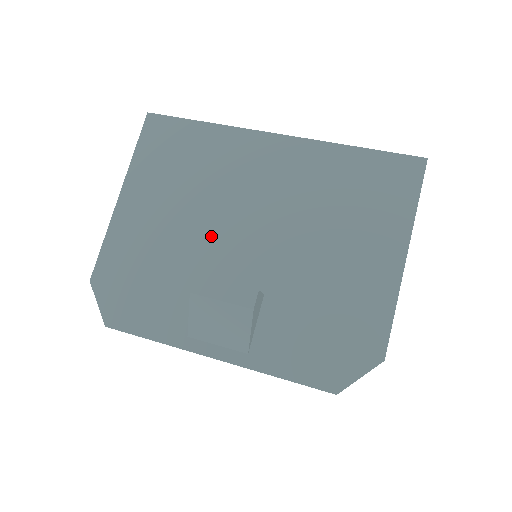
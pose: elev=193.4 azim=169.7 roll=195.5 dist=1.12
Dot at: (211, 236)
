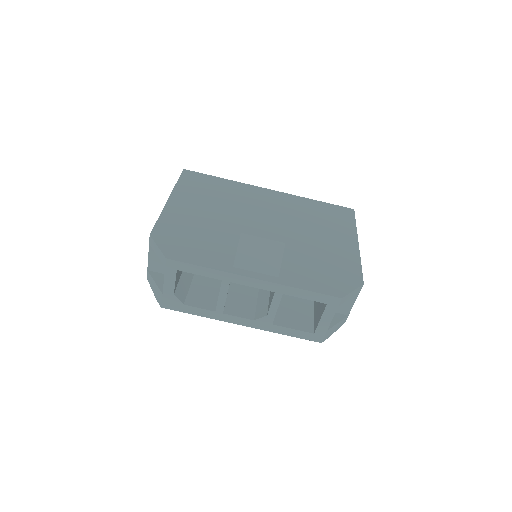
Dot at: (239, 223)
